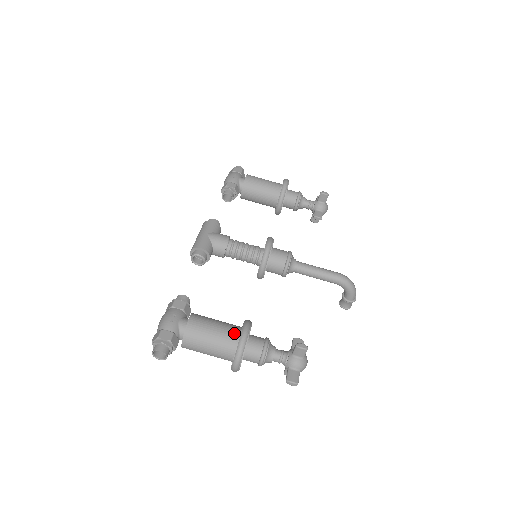
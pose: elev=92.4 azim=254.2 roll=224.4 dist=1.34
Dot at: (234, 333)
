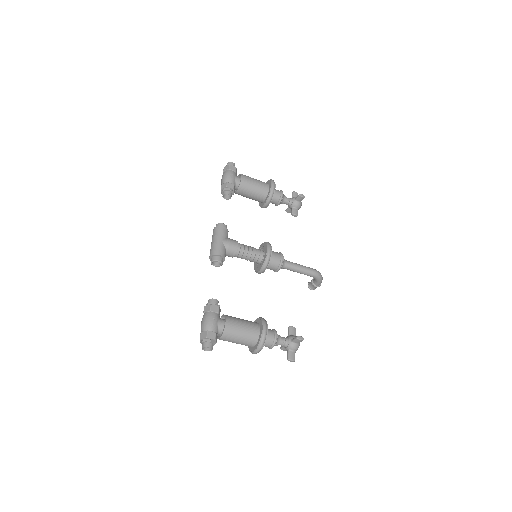
Dot at: (256, 330)
